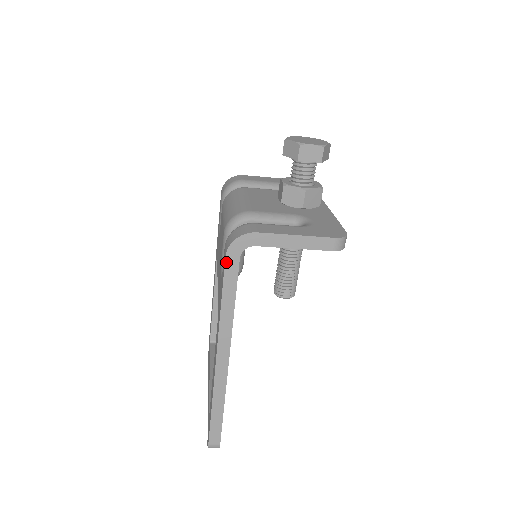
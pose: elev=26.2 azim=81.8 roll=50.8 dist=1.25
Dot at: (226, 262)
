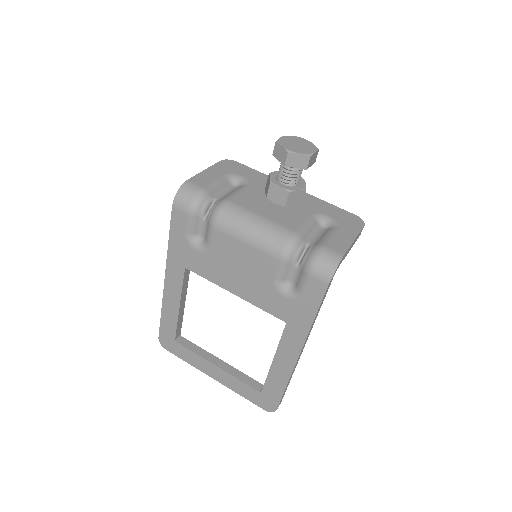
Dot at: (327, 289)
